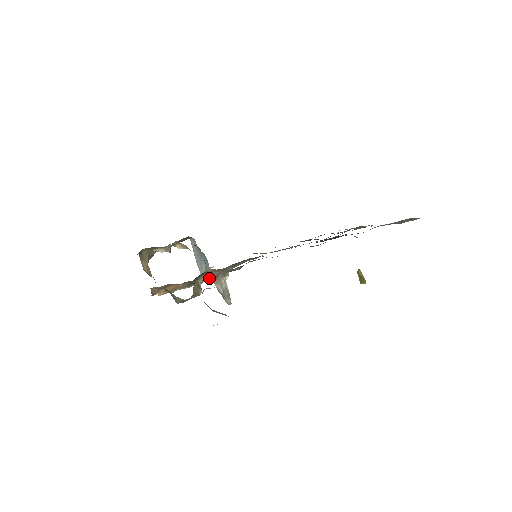
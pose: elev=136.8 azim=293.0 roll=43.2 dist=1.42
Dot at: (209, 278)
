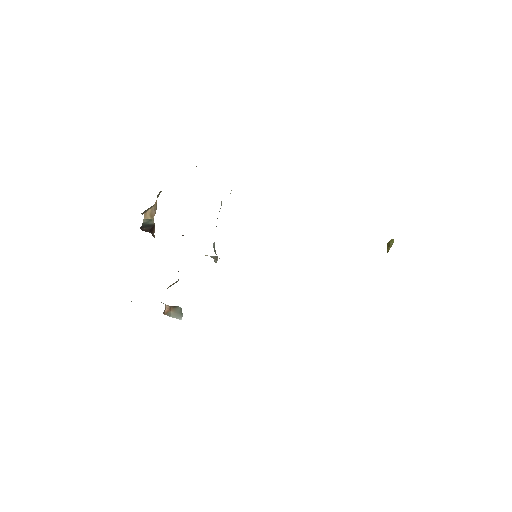
Dot at: occluded
